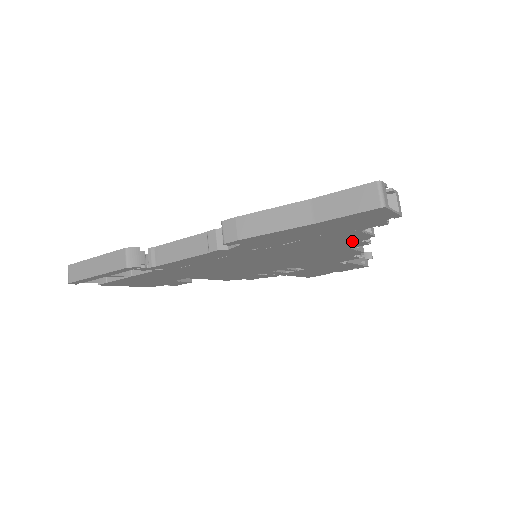
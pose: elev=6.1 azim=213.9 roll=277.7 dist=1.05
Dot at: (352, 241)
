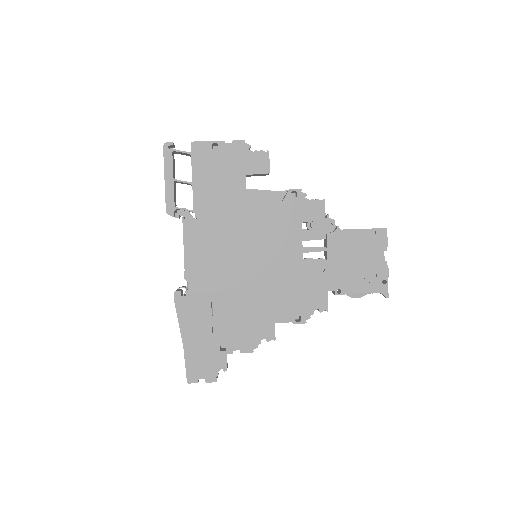
Dot at: occluded
